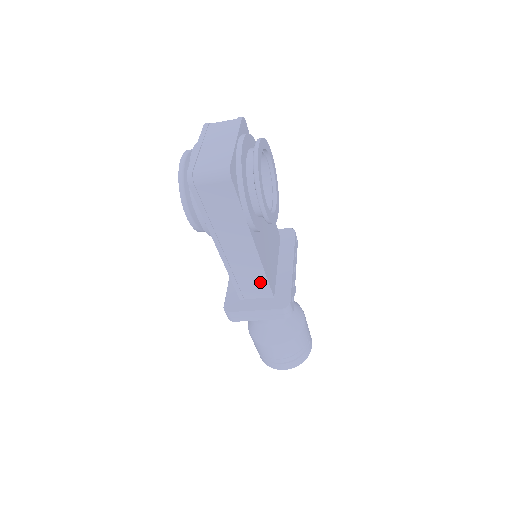
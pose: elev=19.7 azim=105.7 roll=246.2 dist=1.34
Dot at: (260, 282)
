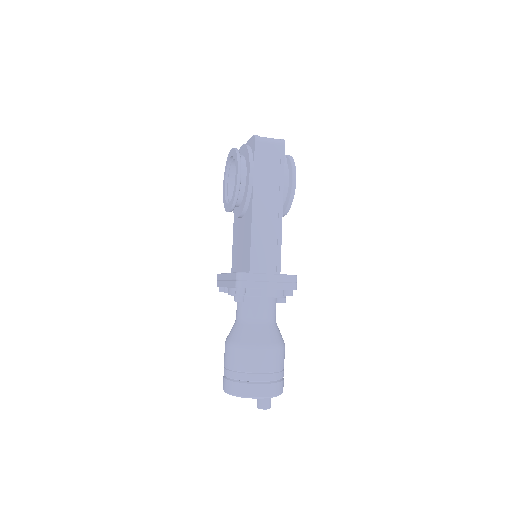
Dot at: (274, 252)
